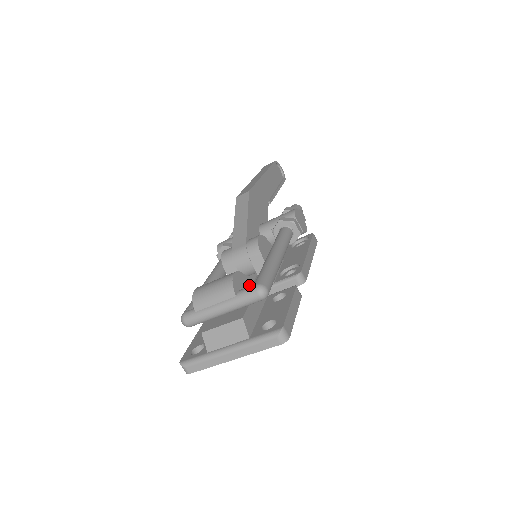
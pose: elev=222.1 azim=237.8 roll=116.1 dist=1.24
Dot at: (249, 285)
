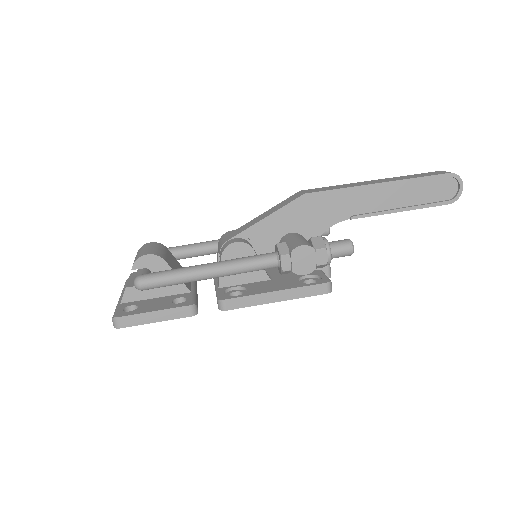
Dot at: occluded
